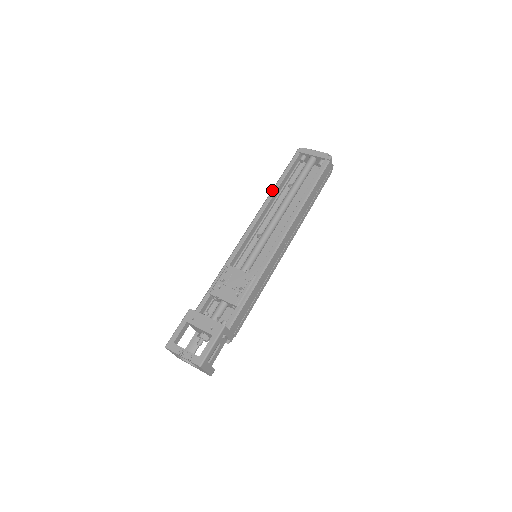
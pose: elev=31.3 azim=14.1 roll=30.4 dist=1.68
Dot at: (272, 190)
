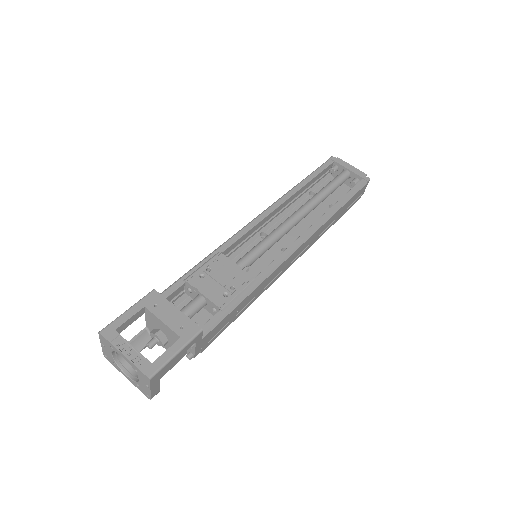
Dot at: (294, 187)
